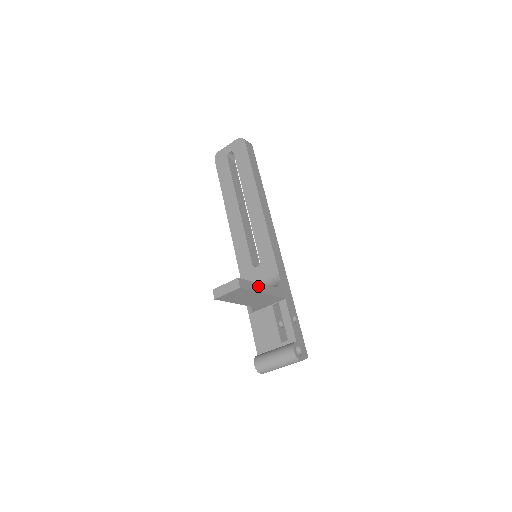
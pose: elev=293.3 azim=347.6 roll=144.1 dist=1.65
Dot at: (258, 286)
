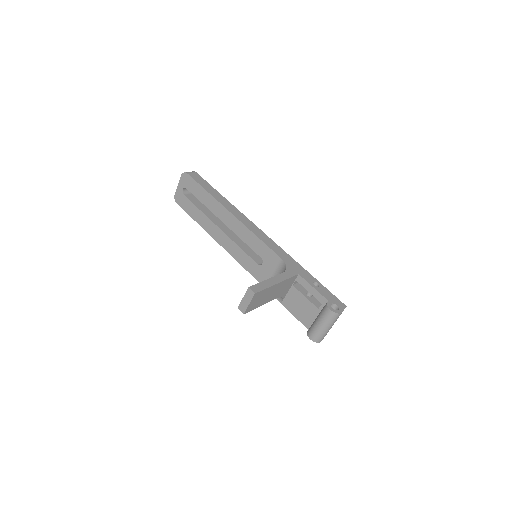
Dot at: (269, 281)
